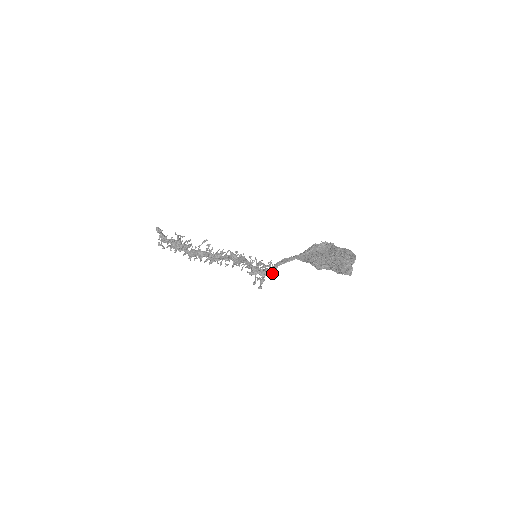
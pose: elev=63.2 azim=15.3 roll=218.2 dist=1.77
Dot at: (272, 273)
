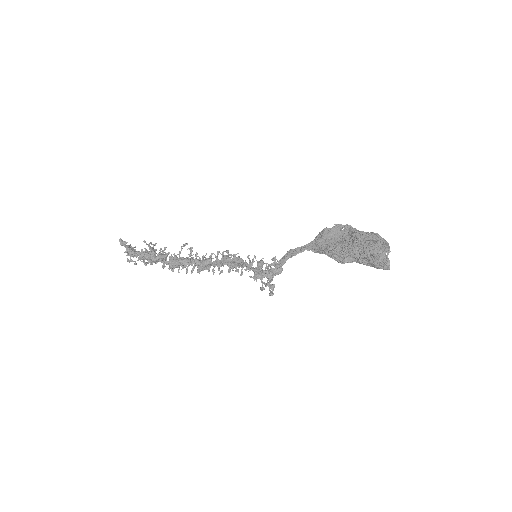
Dot at: (280, 272)
